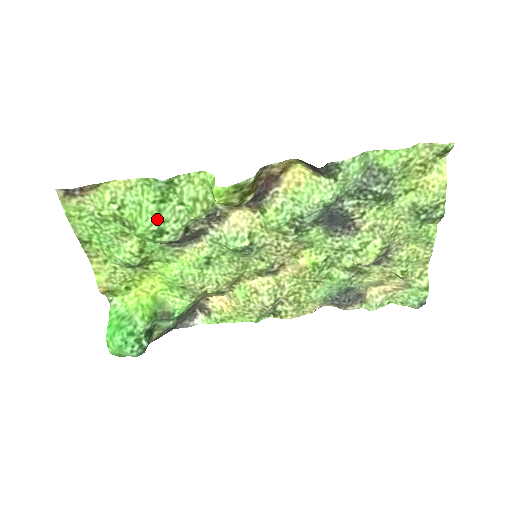
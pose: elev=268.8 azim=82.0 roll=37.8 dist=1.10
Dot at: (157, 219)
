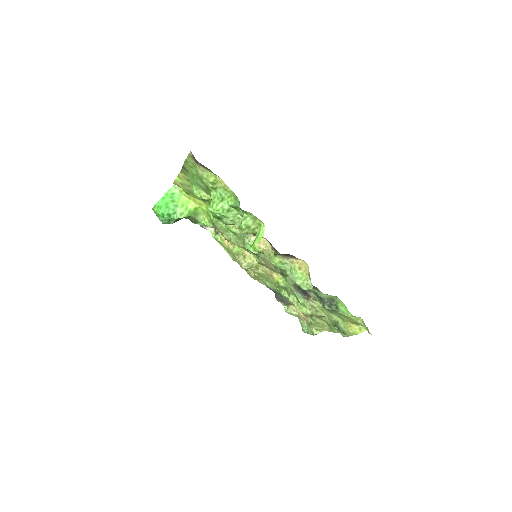
Dot at: (223, 214)
